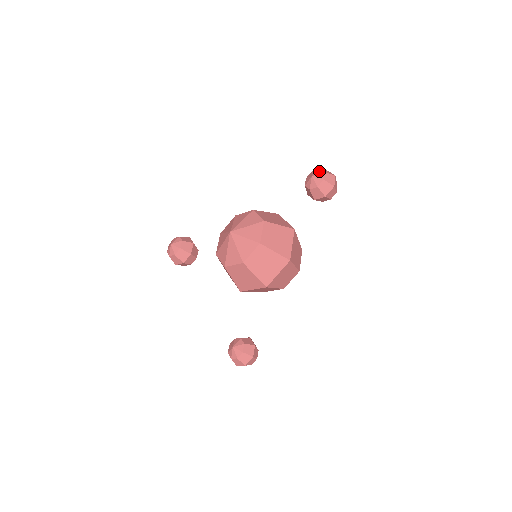
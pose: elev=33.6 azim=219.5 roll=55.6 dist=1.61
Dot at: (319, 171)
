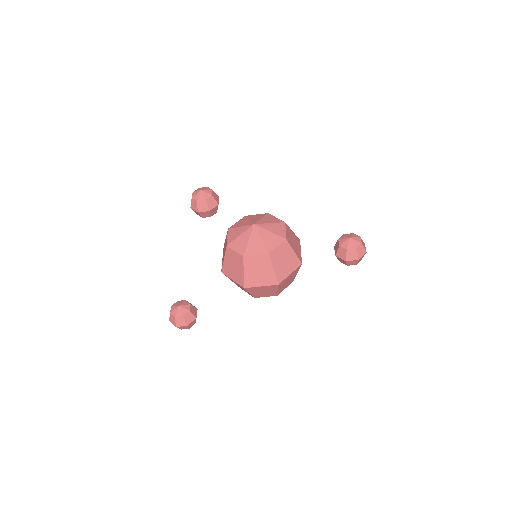
Dot at: (358, 238)
